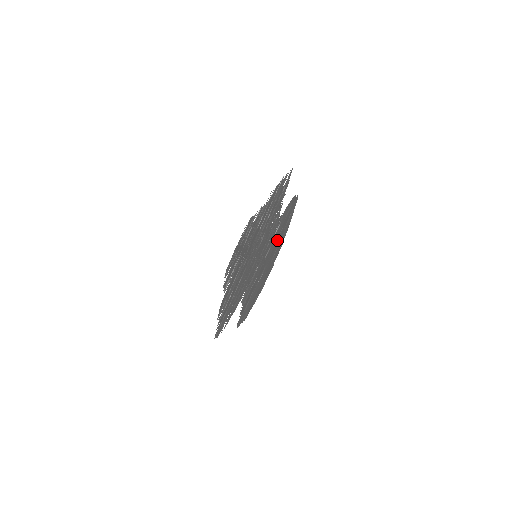
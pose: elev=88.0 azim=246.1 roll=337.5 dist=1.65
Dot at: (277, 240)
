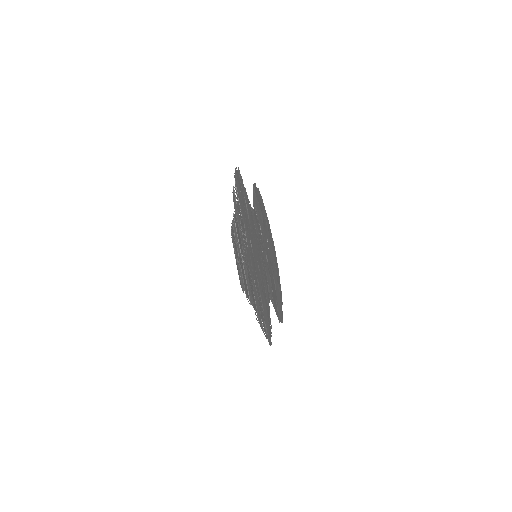
Dot at: occluded
